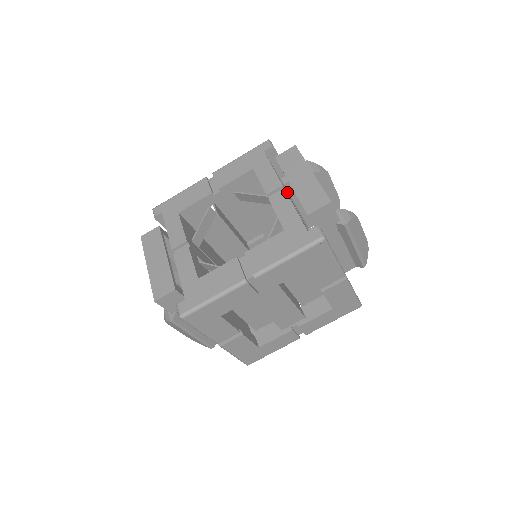
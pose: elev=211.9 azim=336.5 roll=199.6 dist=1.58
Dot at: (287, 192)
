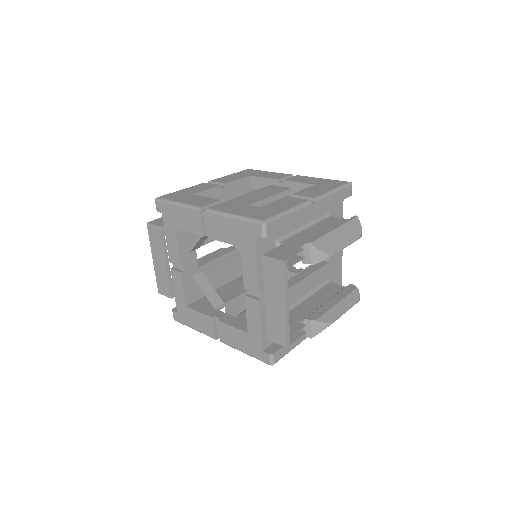
Dot at: occluded
